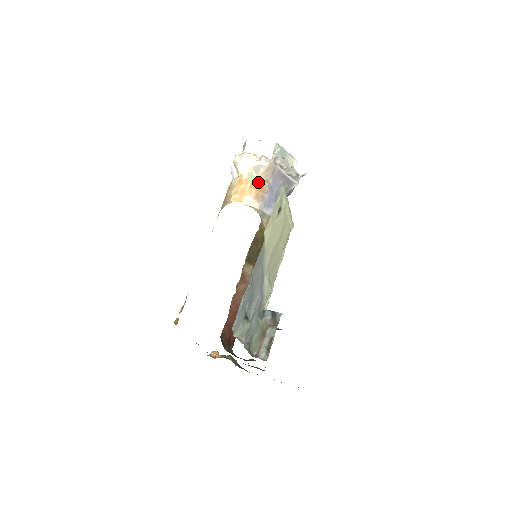
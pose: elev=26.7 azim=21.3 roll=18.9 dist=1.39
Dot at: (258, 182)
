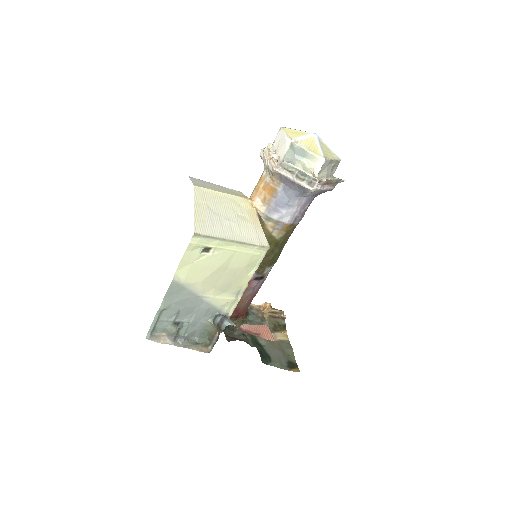
Dot at: (269, 184)
